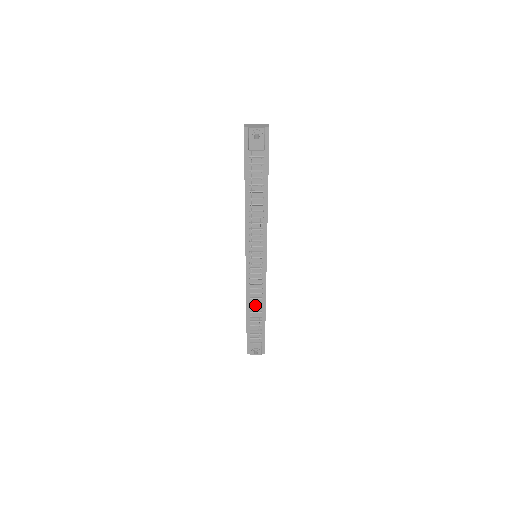
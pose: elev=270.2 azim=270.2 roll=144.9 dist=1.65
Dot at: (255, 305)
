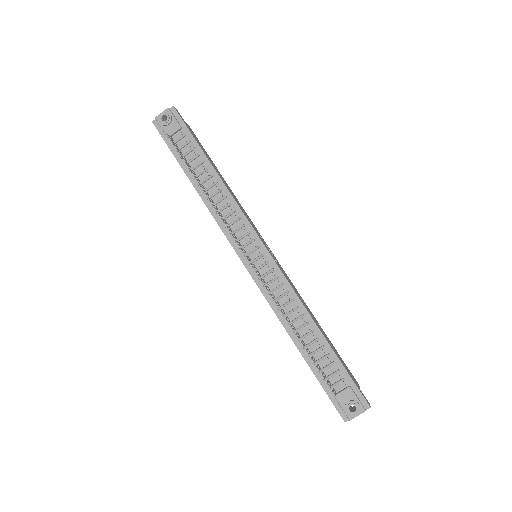
Dot at: (297, 324)
